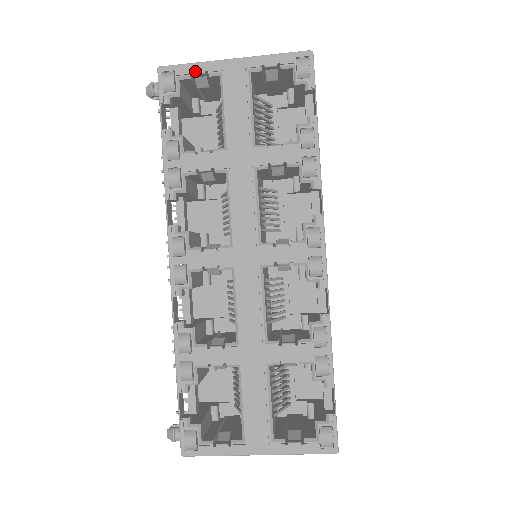
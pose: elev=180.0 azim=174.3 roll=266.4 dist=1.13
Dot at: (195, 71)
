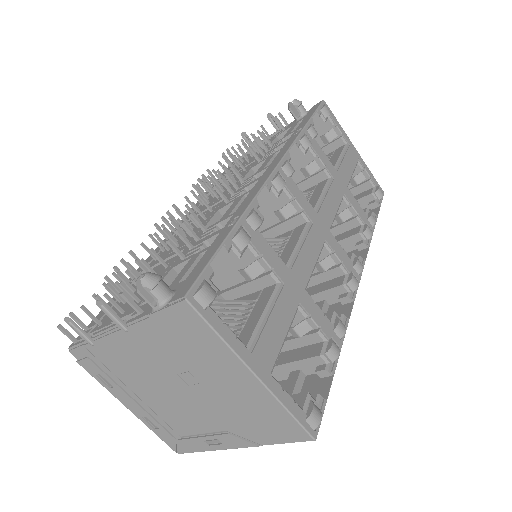
Dot at: (339, 126)
